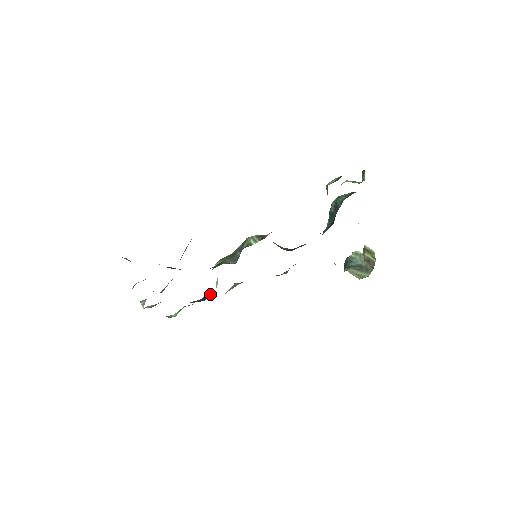
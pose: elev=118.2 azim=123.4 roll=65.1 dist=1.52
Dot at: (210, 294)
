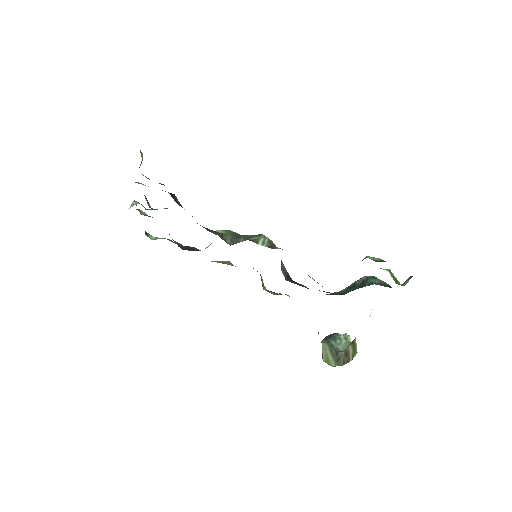
Dot at: (195, 249)
